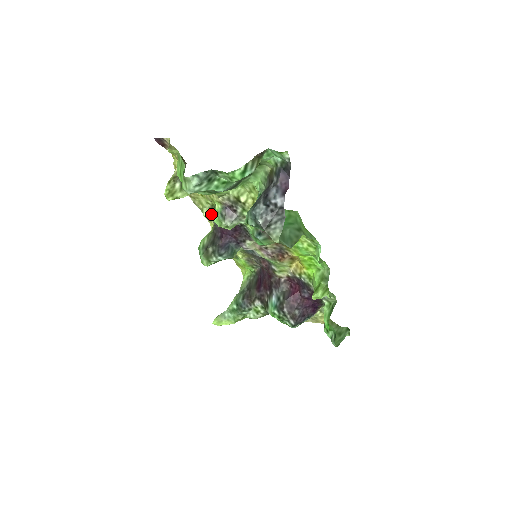
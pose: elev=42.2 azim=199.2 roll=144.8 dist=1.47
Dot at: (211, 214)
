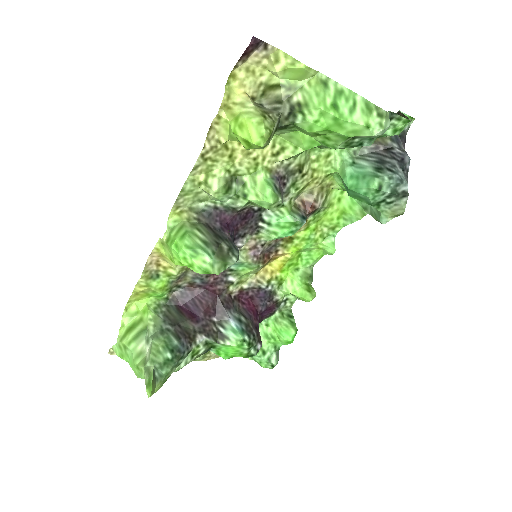
Dot at: (229, 189)
